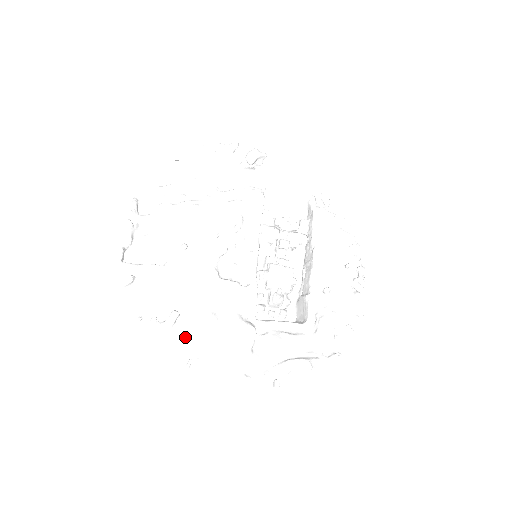
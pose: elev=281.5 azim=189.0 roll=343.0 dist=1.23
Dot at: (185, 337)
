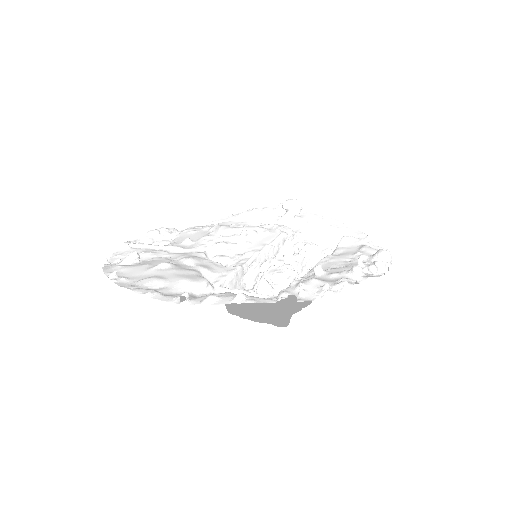
Dot at: (129, 268)
